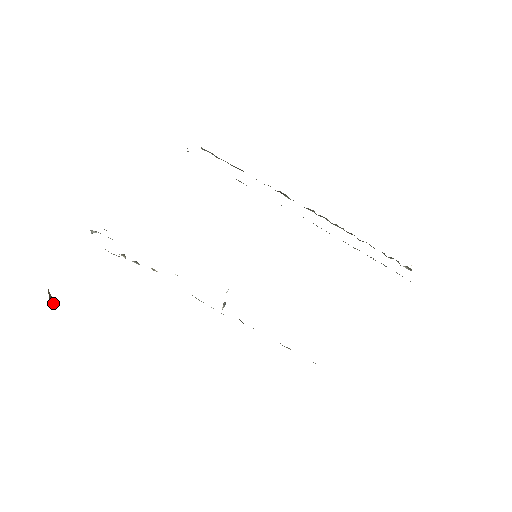
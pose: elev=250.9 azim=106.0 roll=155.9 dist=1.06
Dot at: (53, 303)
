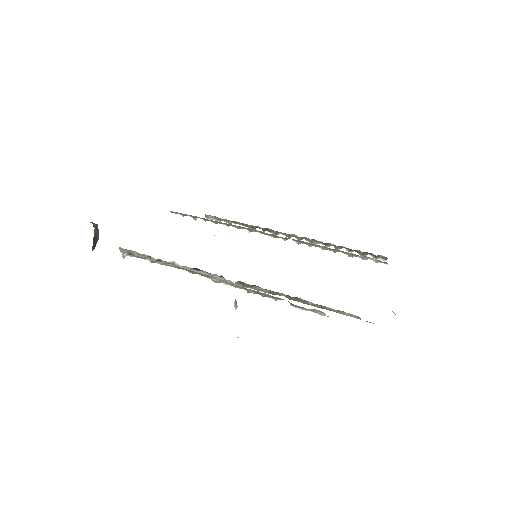
Dot at: (97, 238)
